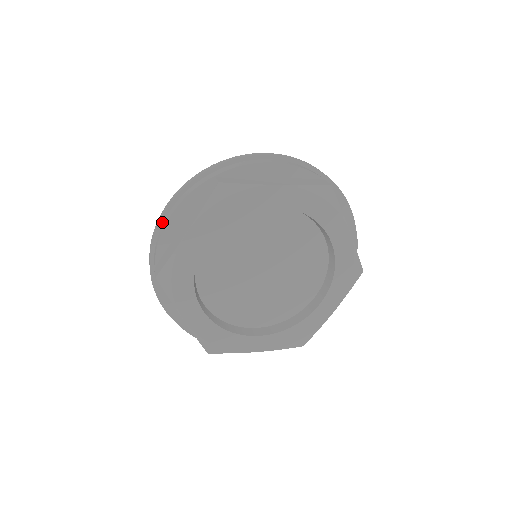
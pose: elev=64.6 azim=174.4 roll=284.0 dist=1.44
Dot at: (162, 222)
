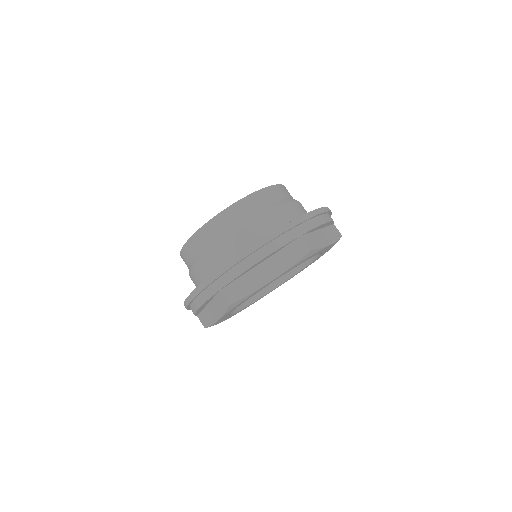
Dot at: (243, 259)
